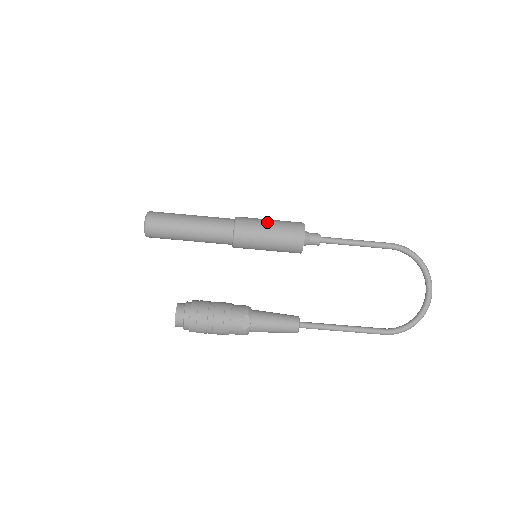
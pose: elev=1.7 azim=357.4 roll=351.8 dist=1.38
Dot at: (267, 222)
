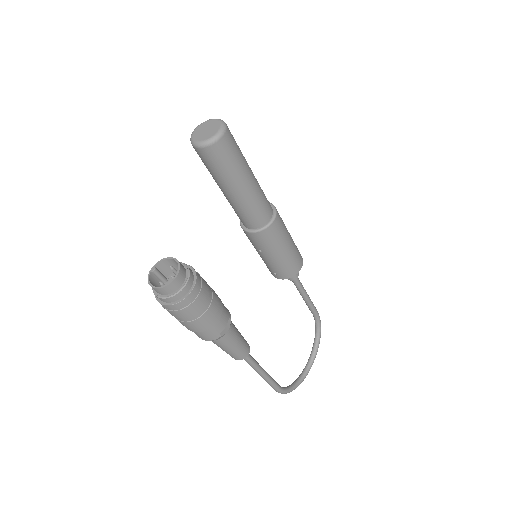
Dot at: occluded
